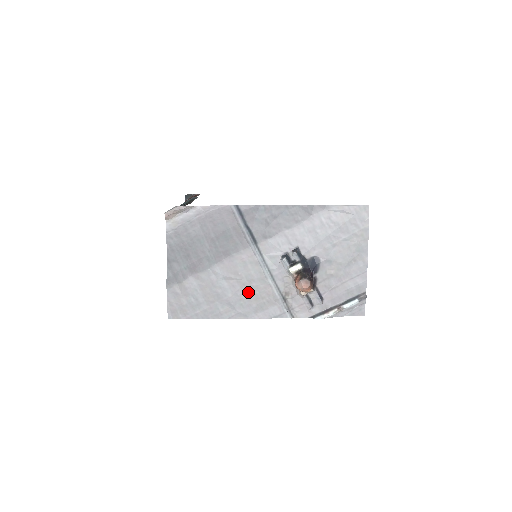
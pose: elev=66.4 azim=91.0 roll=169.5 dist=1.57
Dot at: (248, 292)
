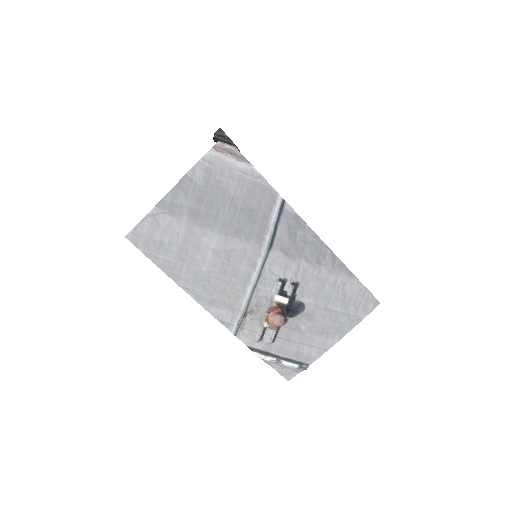
Dot at: (222, 281)
